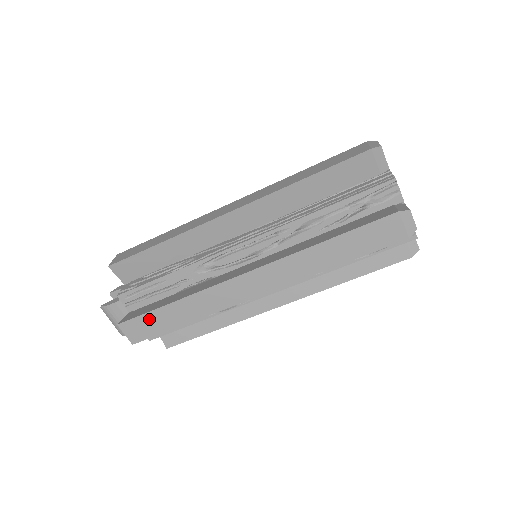
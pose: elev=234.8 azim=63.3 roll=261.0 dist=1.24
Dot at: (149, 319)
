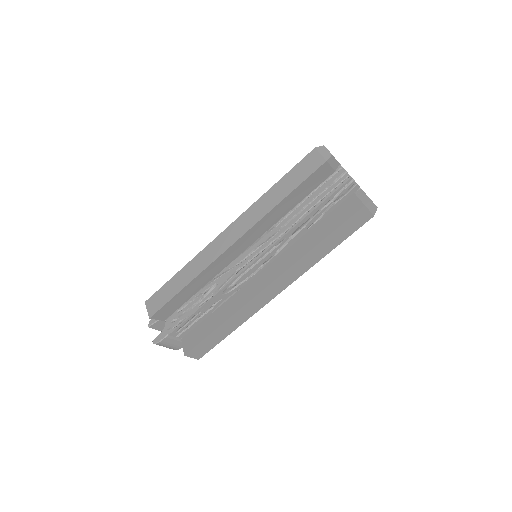
Dot at: (206, 342)
